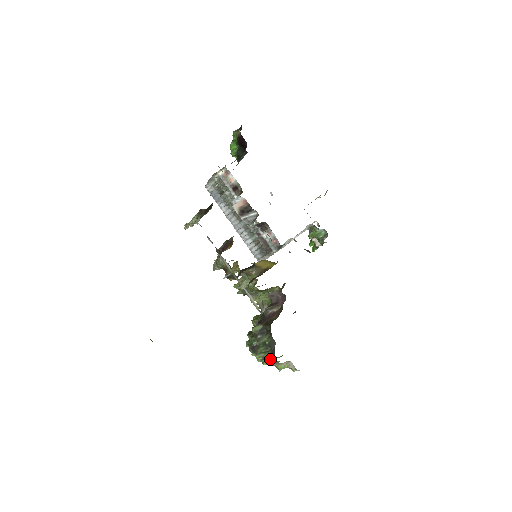
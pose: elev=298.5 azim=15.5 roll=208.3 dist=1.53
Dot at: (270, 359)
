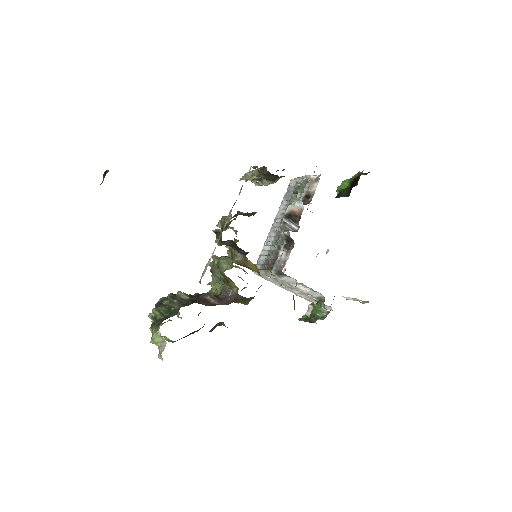
Dot at: (157, 322)
